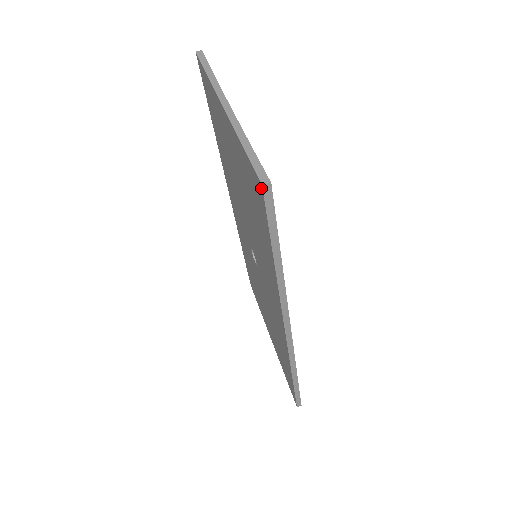
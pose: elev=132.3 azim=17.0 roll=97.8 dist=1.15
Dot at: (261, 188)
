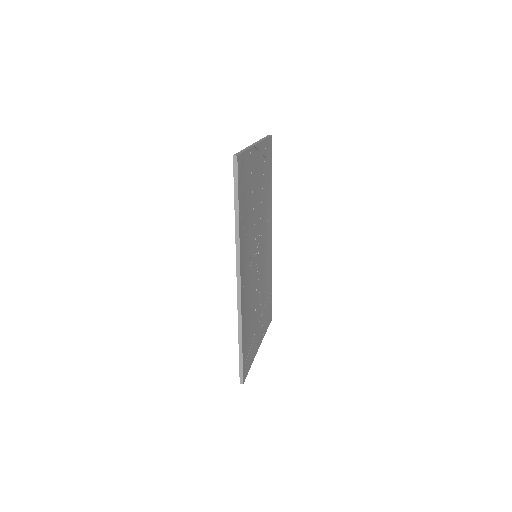
Dot at: (234, 159)
